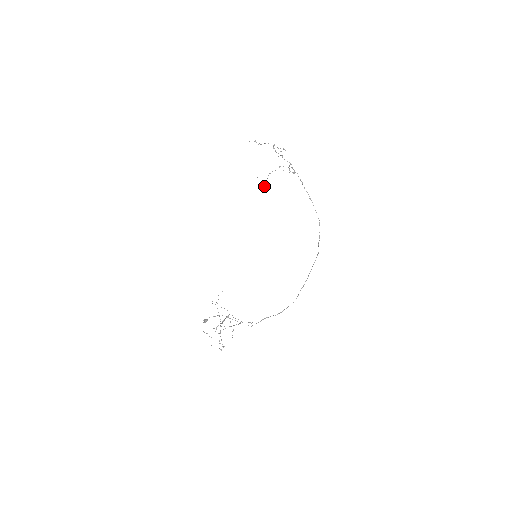
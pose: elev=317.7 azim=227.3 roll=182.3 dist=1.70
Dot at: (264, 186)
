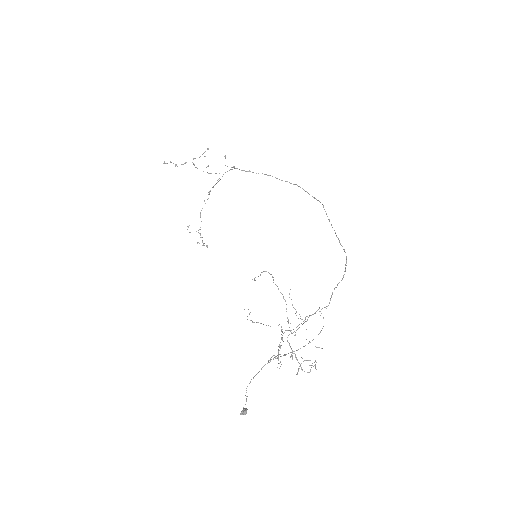
Dot at: occluded
